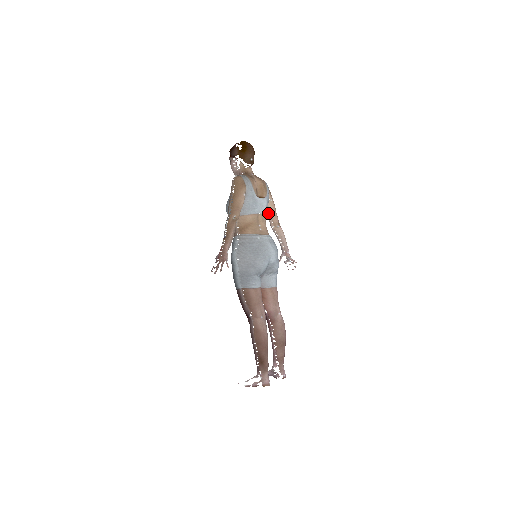
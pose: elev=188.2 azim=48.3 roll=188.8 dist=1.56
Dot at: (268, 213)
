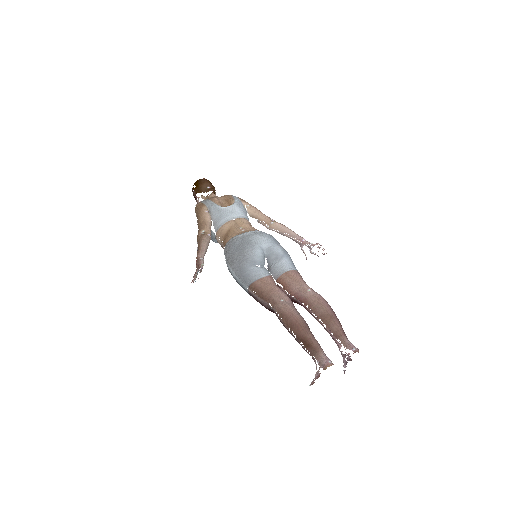
Dot at: occluded
